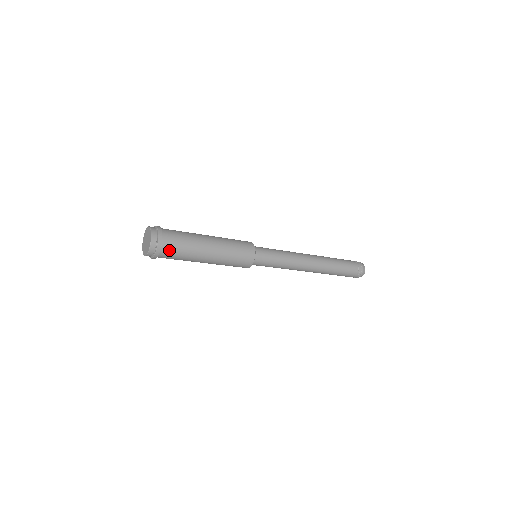
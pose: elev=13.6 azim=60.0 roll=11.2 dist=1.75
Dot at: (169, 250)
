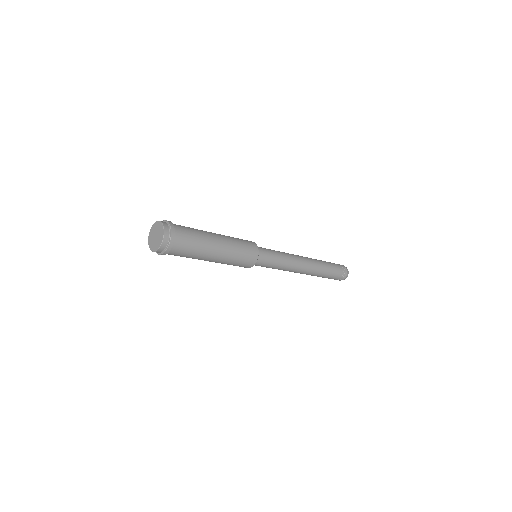
Dot at: (180, 247)
